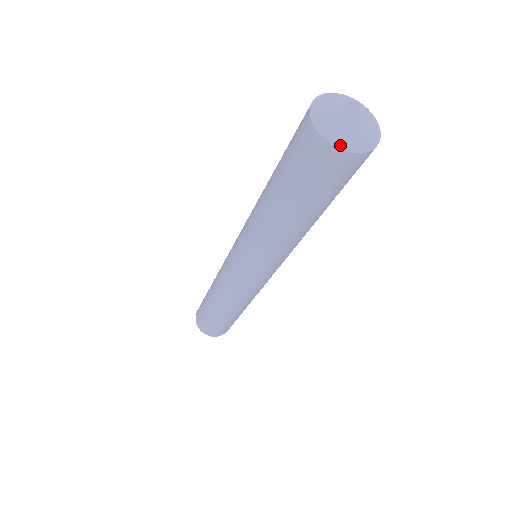
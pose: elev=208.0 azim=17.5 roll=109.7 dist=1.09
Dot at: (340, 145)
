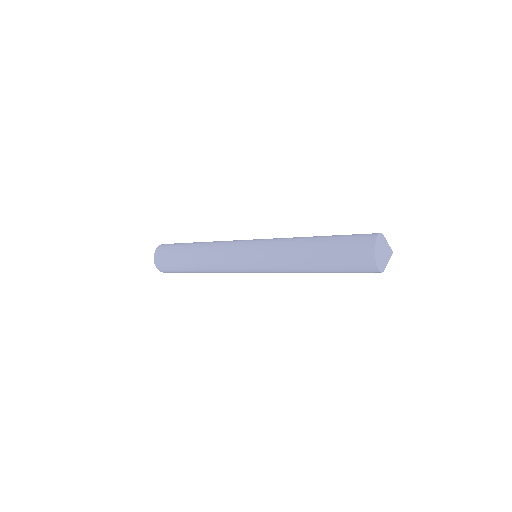
Dot at: (377, 261)
